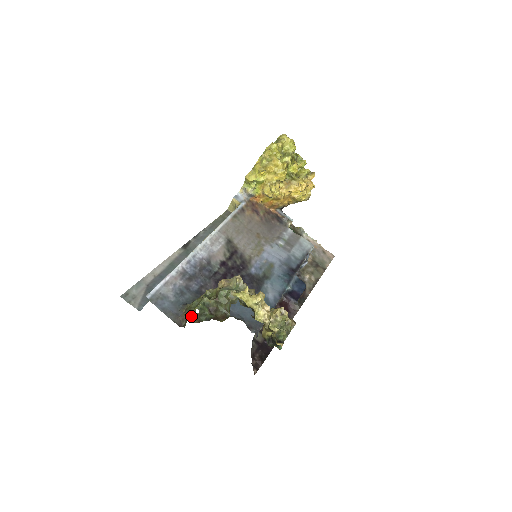
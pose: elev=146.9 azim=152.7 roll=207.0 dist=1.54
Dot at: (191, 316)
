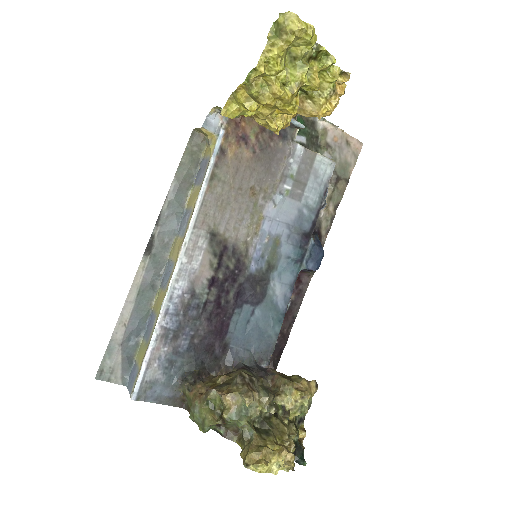
Dot at: occluded
